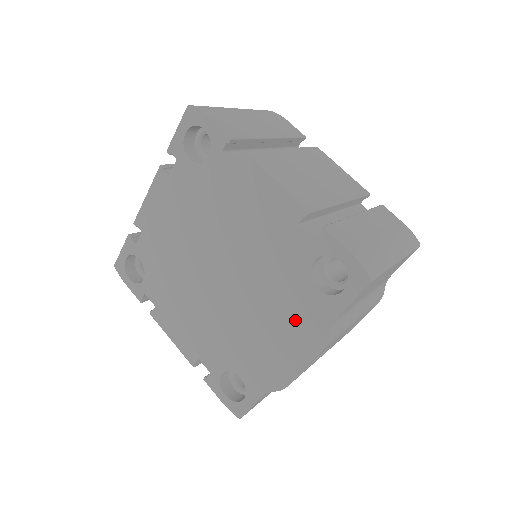
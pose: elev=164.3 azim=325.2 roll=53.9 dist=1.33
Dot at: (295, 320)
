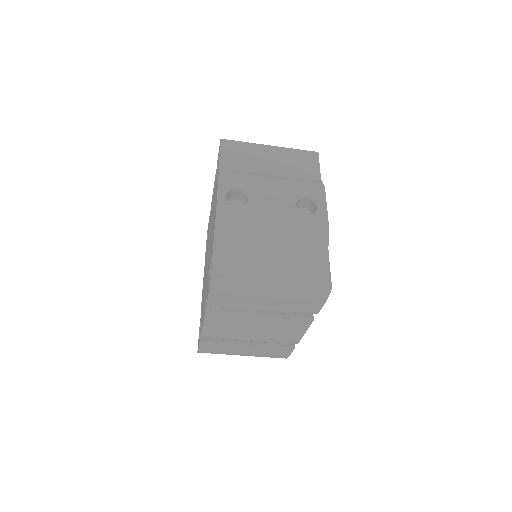
Dot at: occluded
